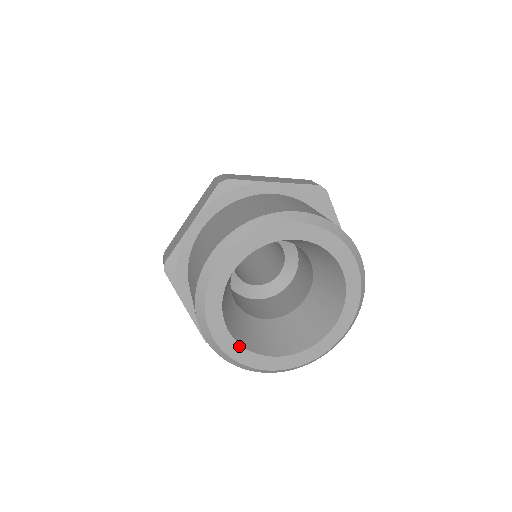
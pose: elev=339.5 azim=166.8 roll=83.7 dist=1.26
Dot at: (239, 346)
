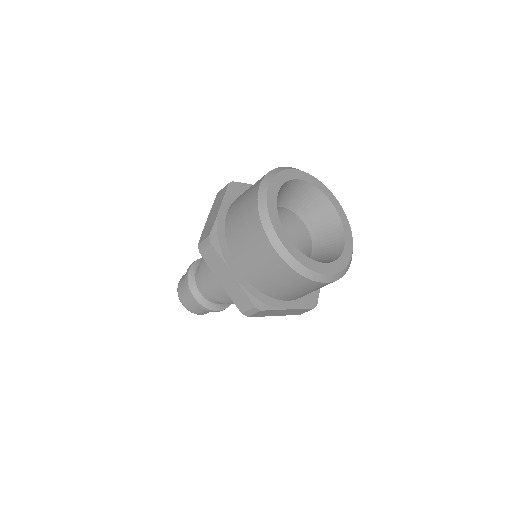
Dot at: (276, 207)
